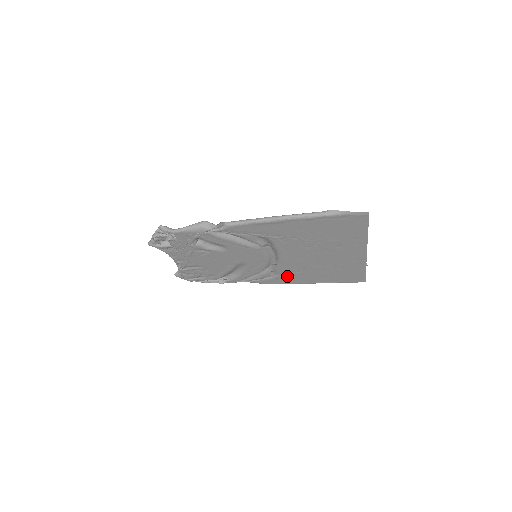
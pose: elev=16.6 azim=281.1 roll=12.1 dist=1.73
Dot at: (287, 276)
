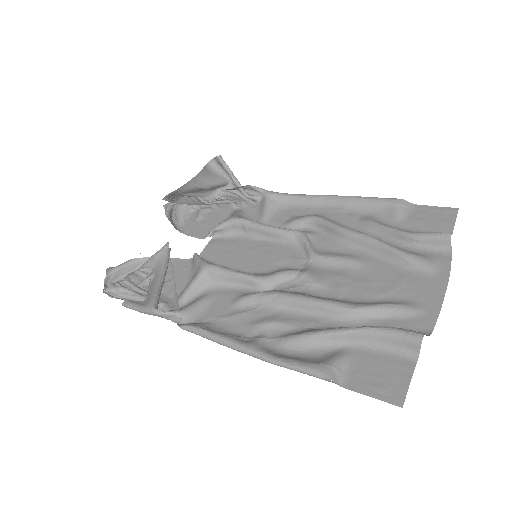
Dot at: occluded
